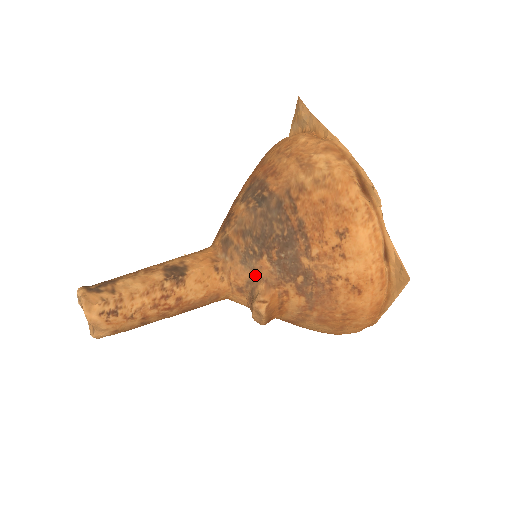
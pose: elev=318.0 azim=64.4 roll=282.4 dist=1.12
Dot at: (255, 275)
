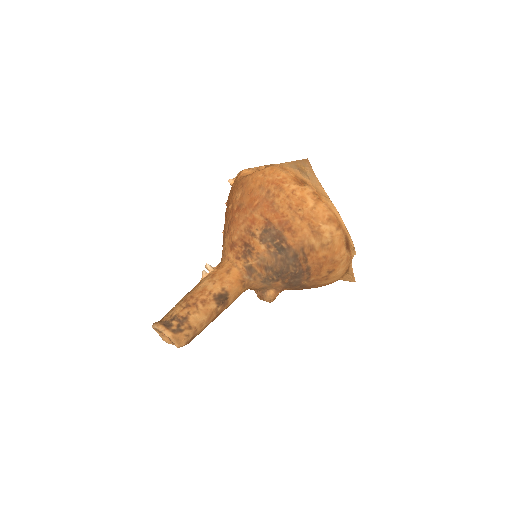
Dot at: (269, 287)
